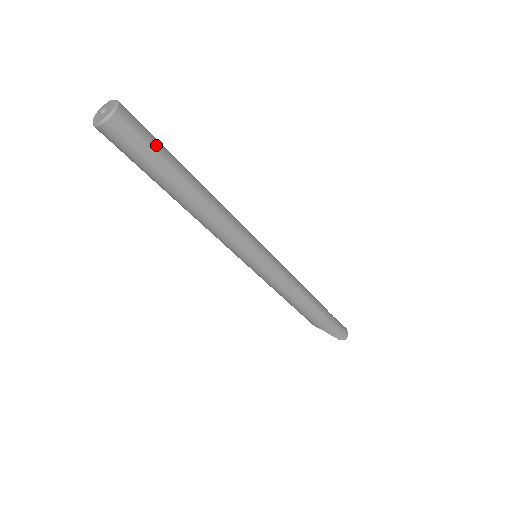
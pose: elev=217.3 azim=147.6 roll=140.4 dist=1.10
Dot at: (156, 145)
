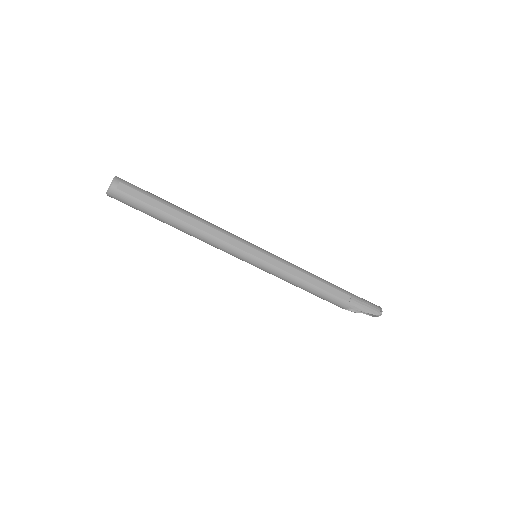
Dot at: (147, 193)
